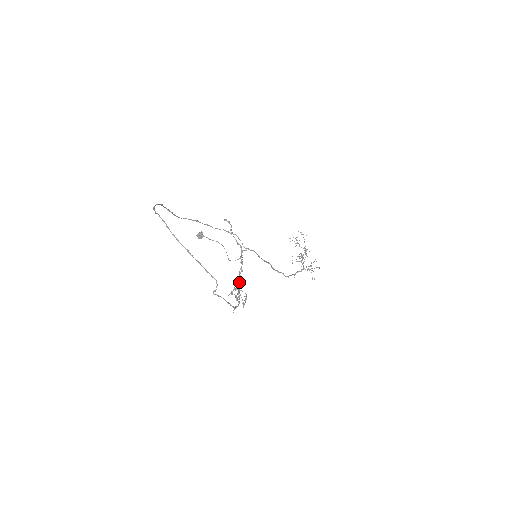
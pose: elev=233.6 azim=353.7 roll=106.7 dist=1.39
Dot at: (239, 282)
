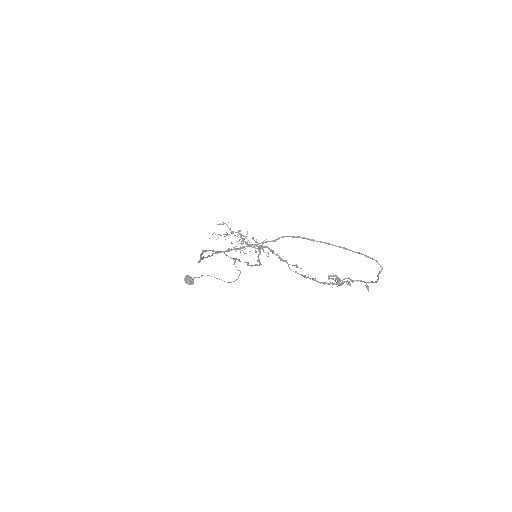
Dot at: (304, 277)
